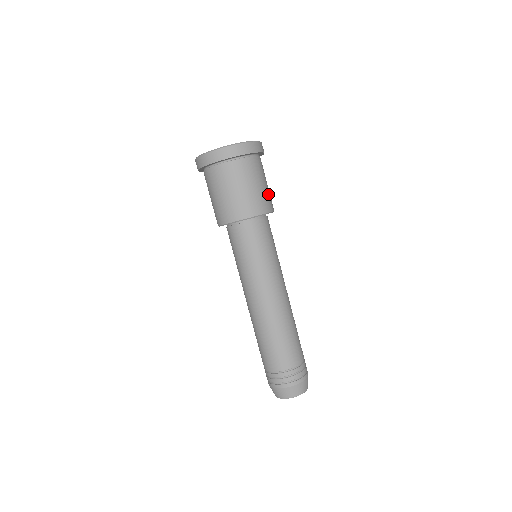
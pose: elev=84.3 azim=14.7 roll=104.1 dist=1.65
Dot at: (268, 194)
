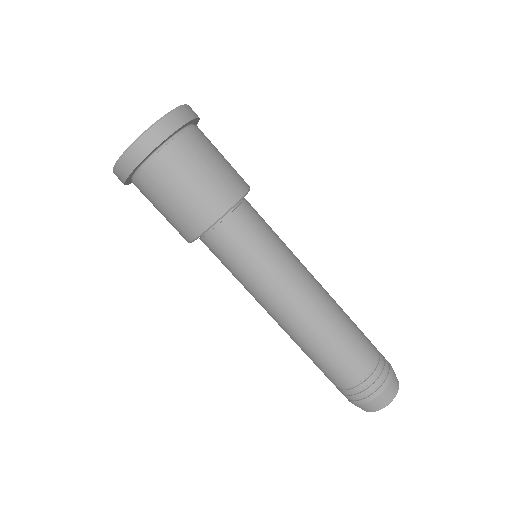
Dot at: (233, 168)
